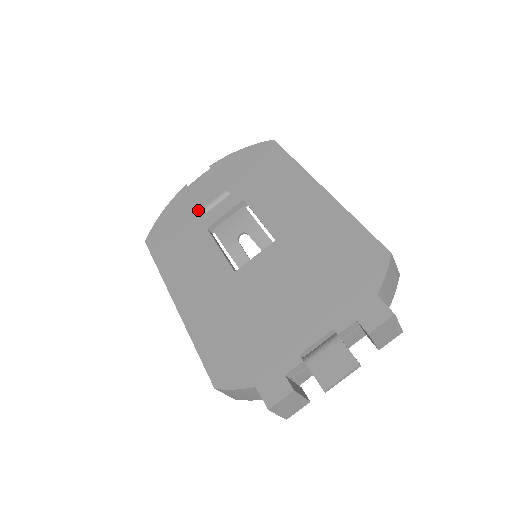
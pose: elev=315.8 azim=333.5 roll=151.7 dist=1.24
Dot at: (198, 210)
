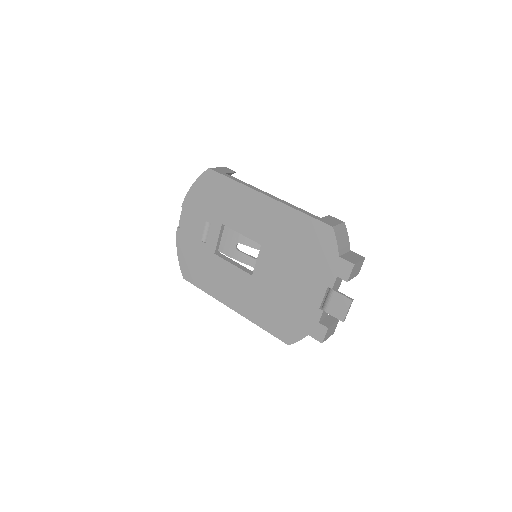
Dot at: (199, 243)
